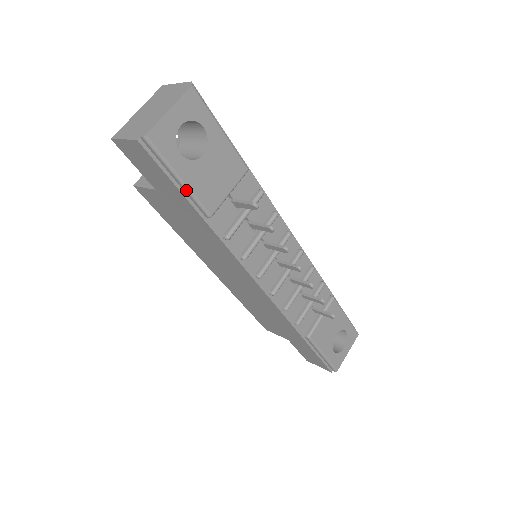
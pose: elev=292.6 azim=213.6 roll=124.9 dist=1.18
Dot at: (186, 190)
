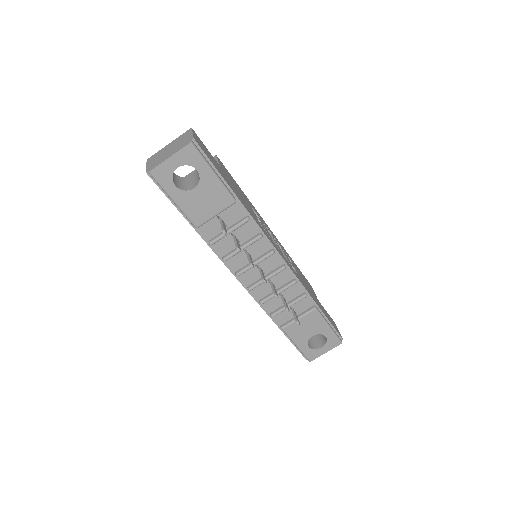
Dot at: (178, 208)
